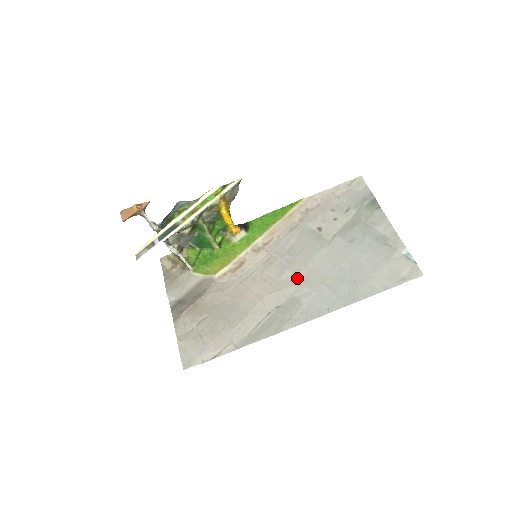
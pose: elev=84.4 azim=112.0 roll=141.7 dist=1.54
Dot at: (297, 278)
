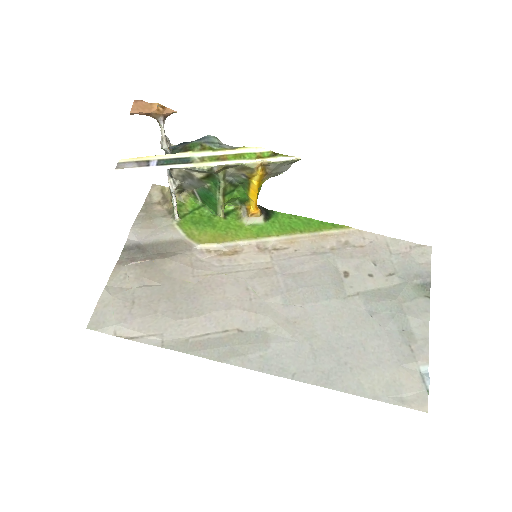
Dot at: (284, 313)
